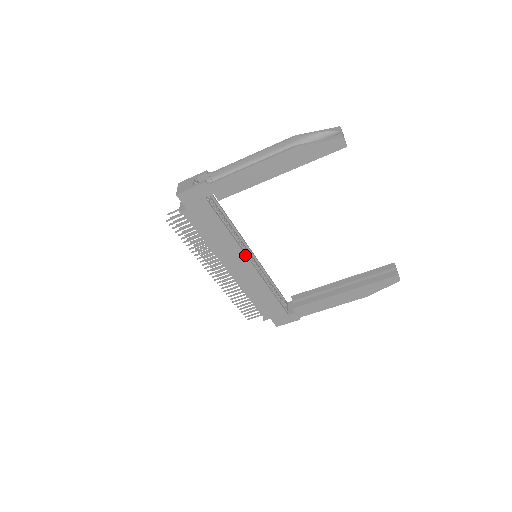
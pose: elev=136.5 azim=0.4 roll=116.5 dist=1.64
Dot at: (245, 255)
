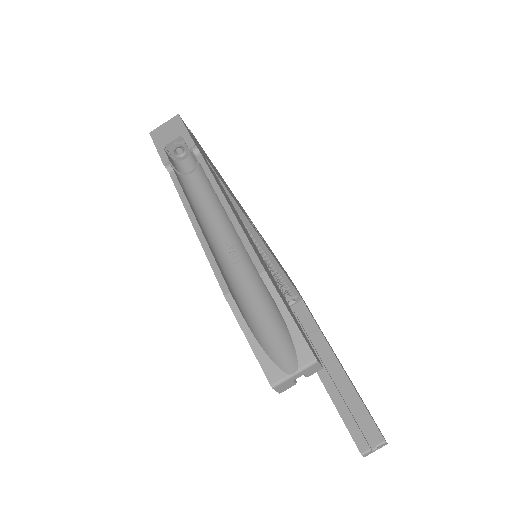
Dot at: occluded
